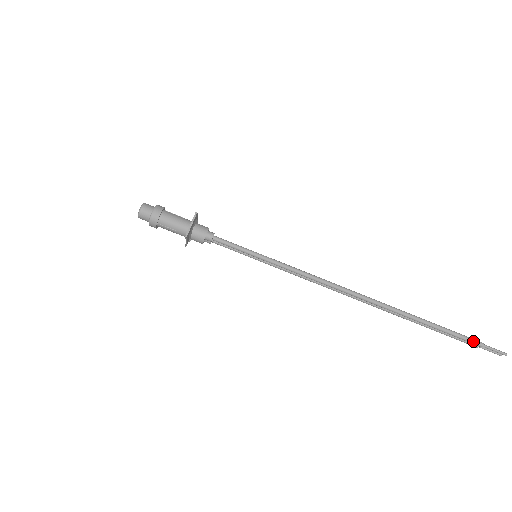
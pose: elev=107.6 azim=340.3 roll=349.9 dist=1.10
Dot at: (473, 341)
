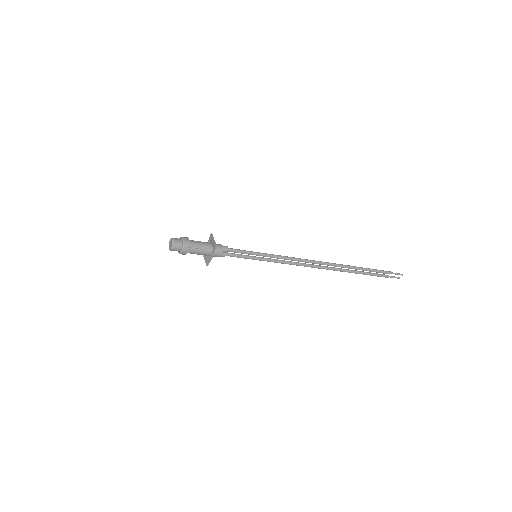
Dot at: (386, 271)
